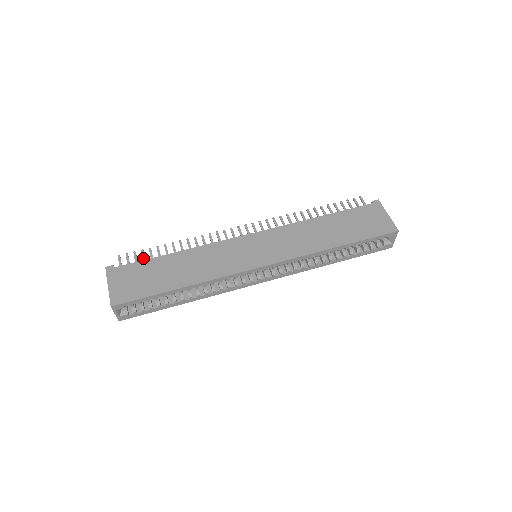
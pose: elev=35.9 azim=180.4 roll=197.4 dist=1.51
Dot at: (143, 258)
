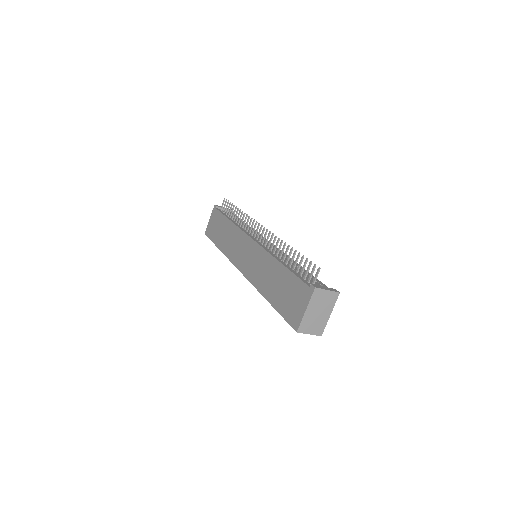
Dot at: (227, 209)
